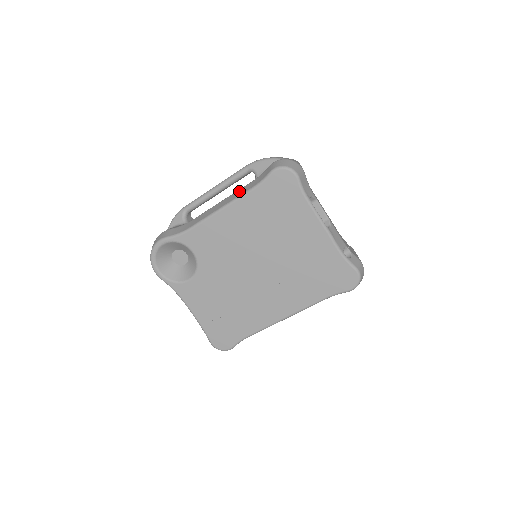
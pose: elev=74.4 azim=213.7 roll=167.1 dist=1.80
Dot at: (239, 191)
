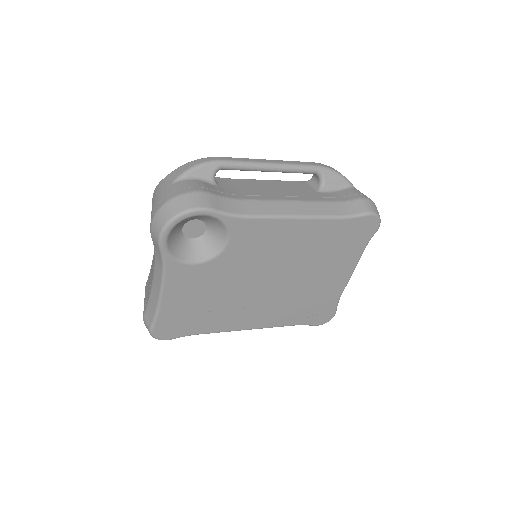
Dot at: (320, 205)
